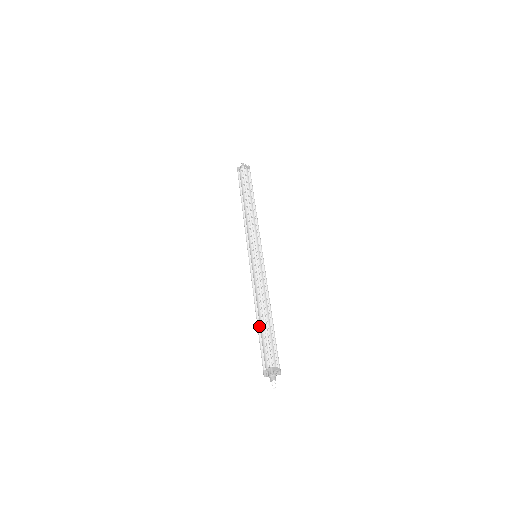
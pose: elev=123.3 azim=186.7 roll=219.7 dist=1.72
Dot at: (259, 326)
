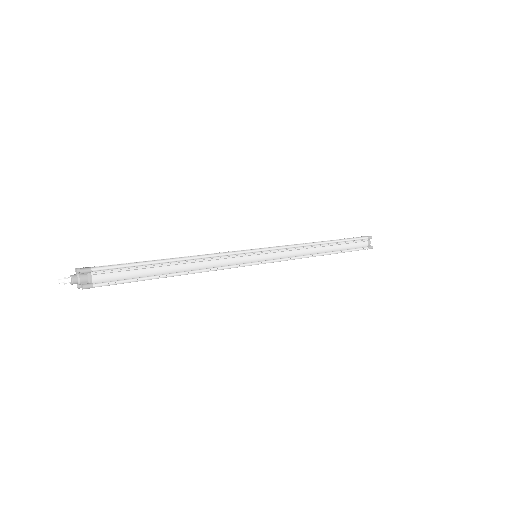
Dot at: occluded
